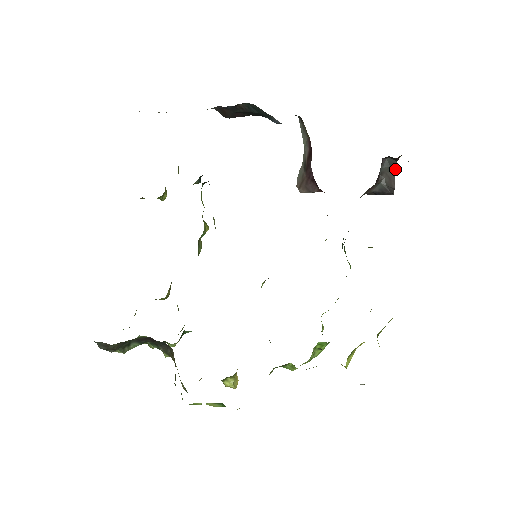
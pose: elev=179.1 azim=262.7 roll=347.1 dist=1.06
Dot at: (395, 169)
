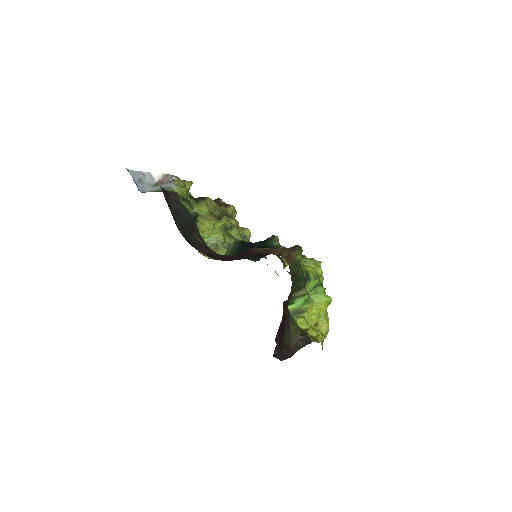
Dot at: occluded
